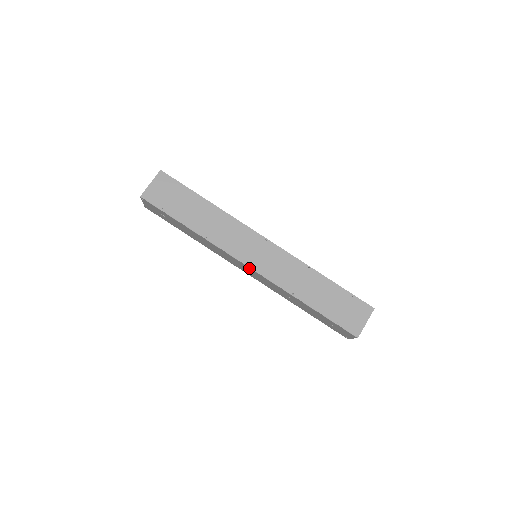
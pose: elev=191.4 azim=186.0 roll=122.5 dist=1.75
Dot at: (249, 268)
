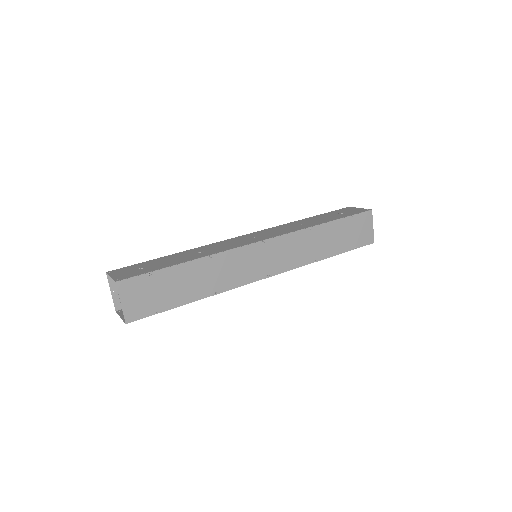
Dot at: (267, 277)
